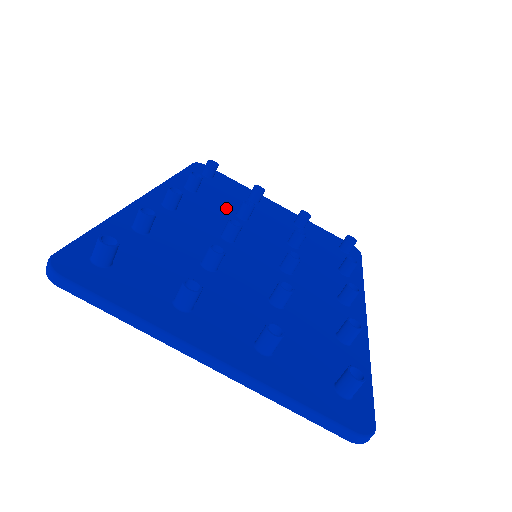
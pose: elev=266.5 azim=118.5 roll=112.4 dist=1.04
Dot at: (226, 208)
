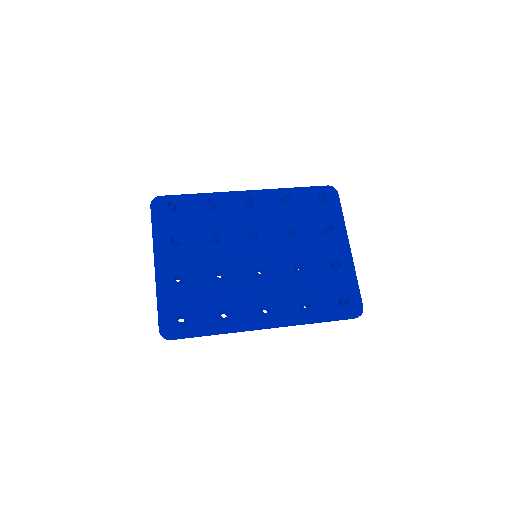
Dot at: (289, 224)
